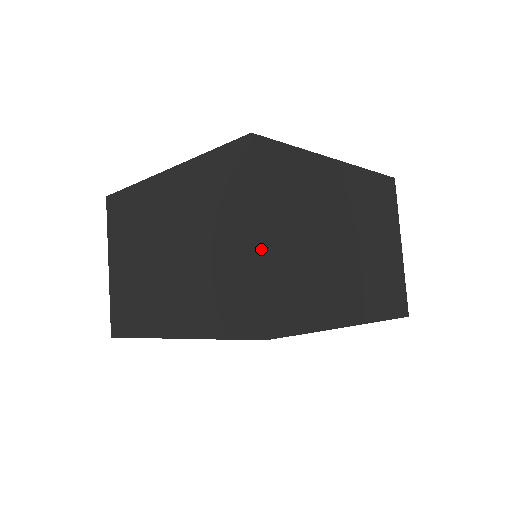
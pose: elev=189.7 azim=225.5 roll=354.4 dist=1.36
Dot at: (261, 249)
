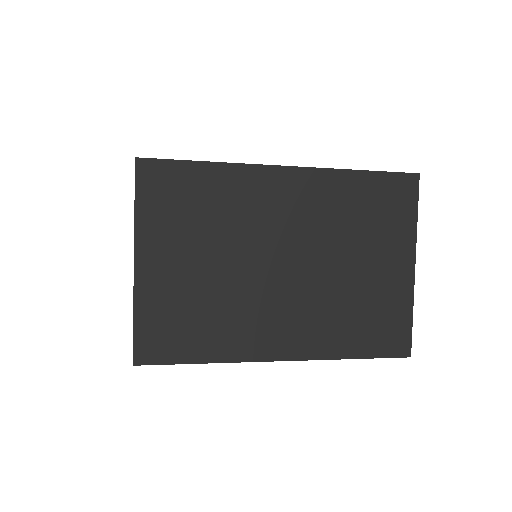
Dot at: (413, 279)
